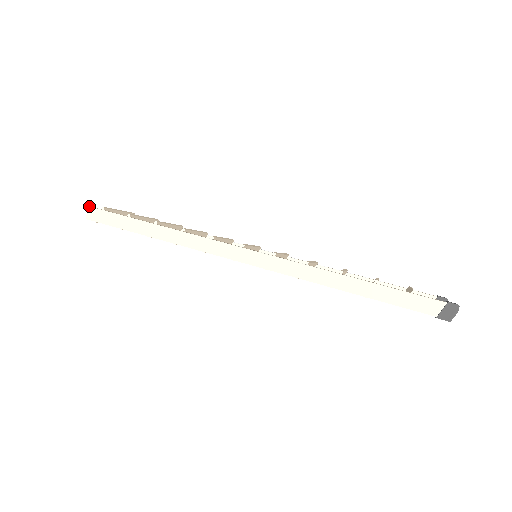
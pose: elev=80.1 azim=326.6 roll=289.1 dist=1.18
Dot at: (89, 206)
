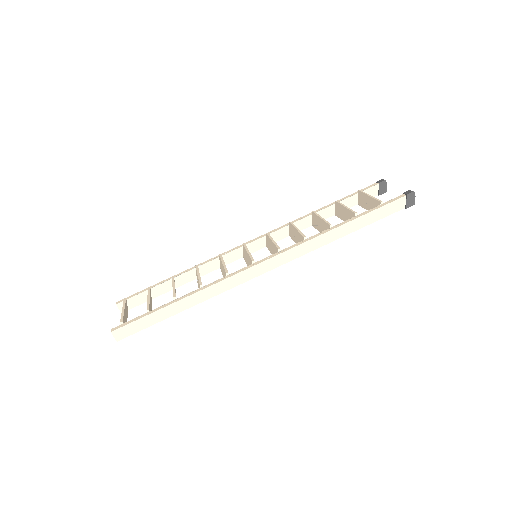
Dot at: (111, 332)
